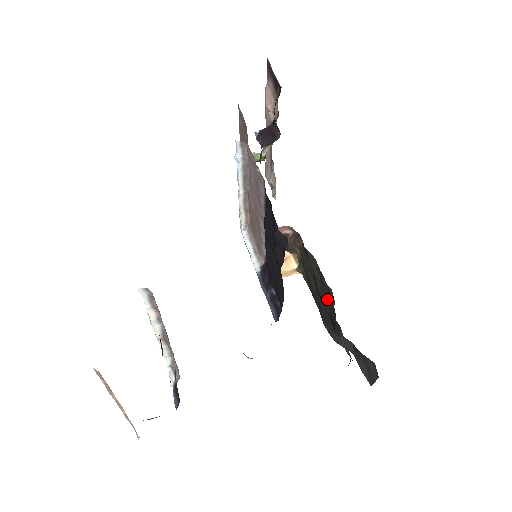
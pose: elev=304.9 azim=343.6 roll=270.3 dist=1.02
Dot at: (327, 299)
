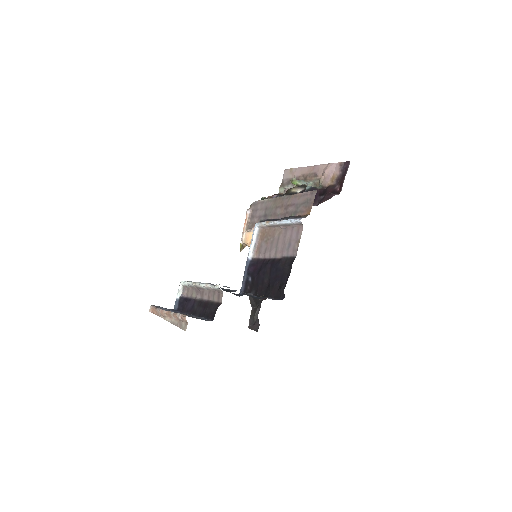
Dot at: occluded
